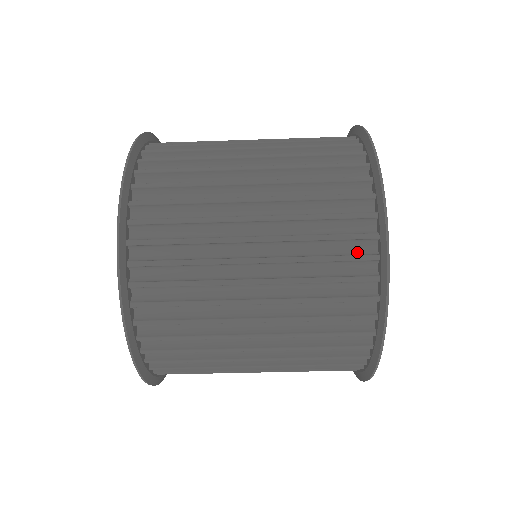
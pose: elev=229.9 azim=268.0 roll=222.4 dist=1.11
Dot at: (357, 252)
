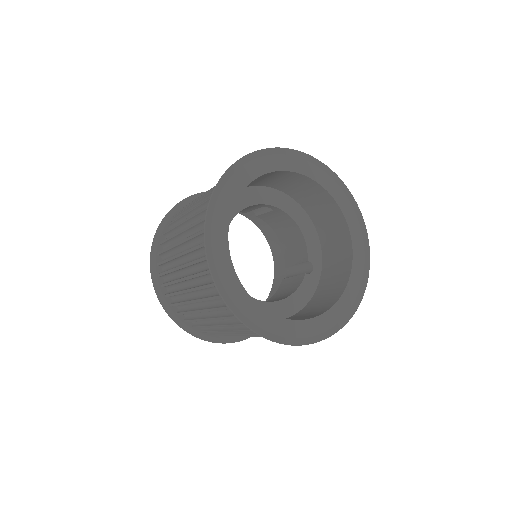
Dot at: occluded
